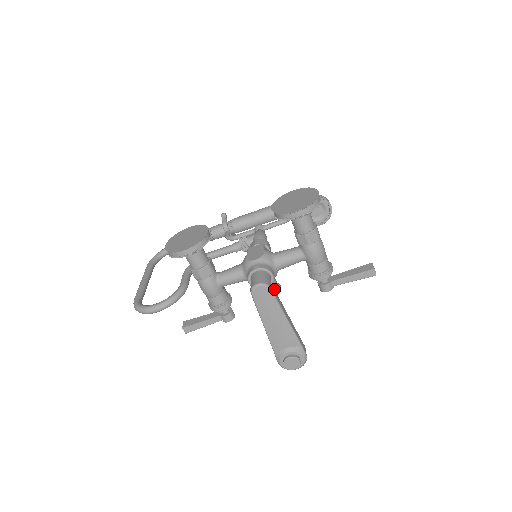
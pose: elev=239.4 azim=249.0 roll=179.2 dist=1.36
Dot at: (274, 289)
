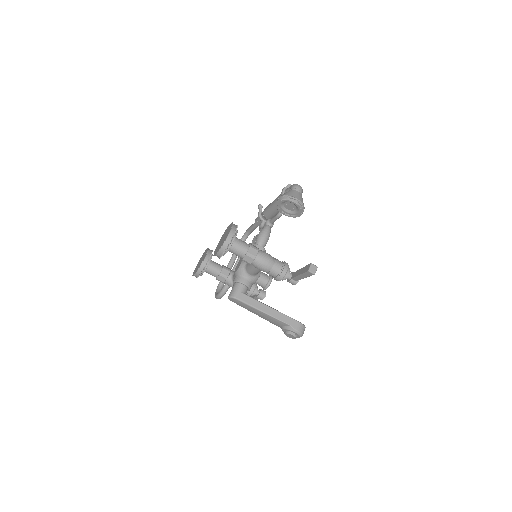
Dot at: (246, 295)
